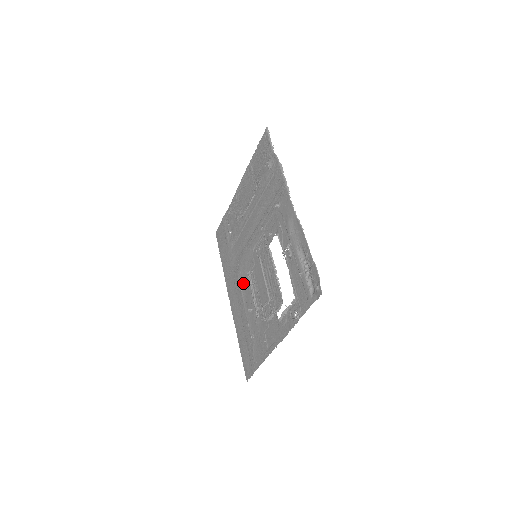
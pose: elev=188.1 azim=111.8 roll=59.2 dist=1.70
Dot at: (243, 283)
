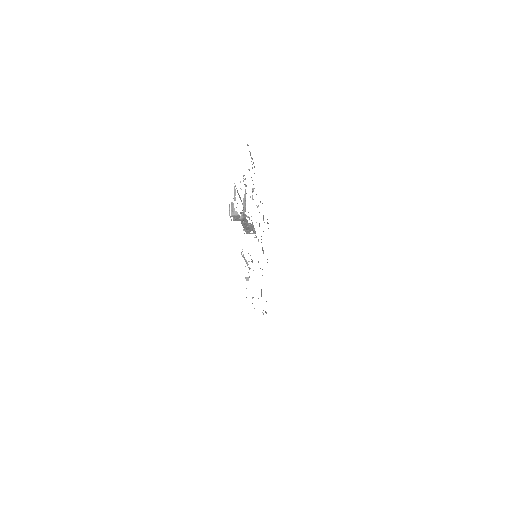
Dot at: occluded
